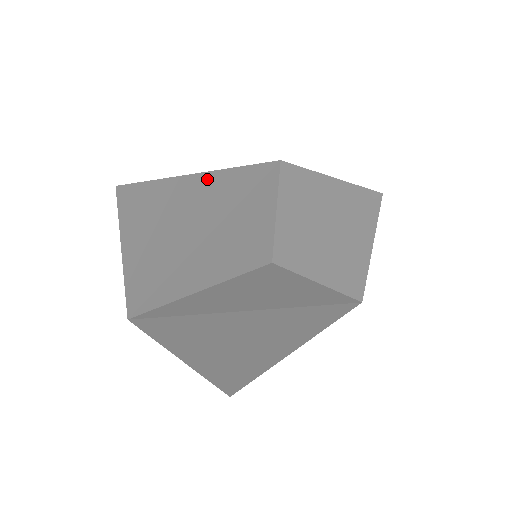
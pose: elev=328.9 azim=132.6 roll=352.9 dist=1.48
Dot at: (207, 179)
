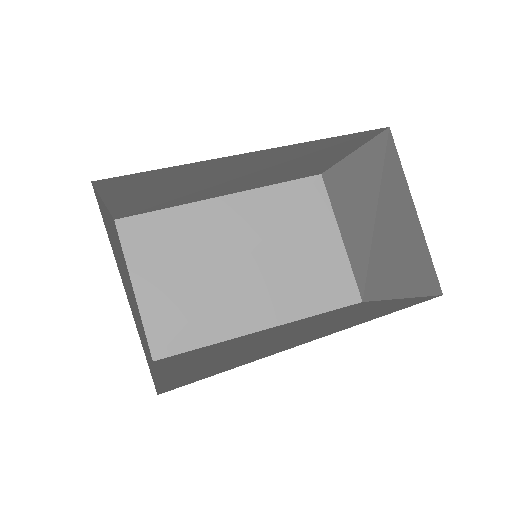
Dot at: (220, 204)
